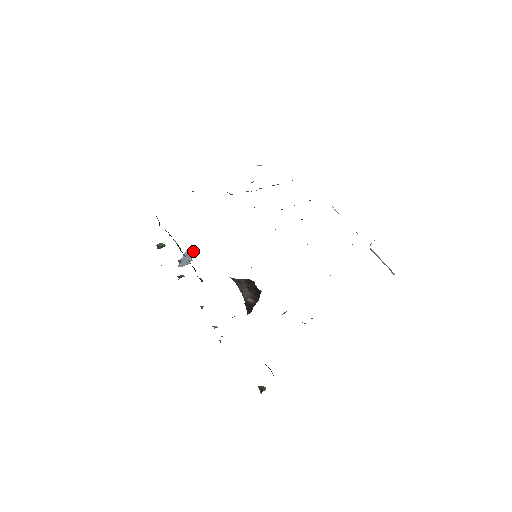
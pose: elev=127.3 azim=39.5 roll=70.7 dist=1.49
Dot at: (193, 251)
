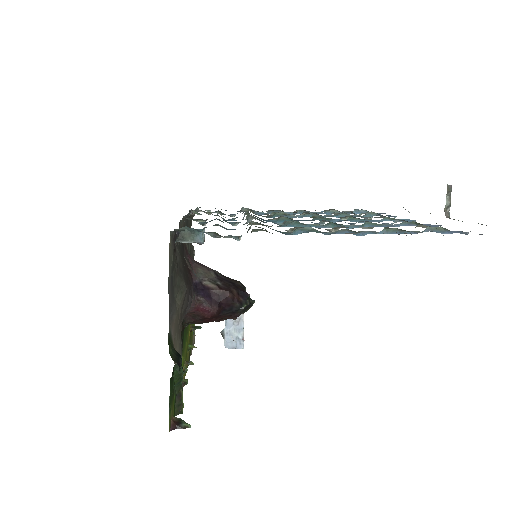
Dot at: (240, 320)
